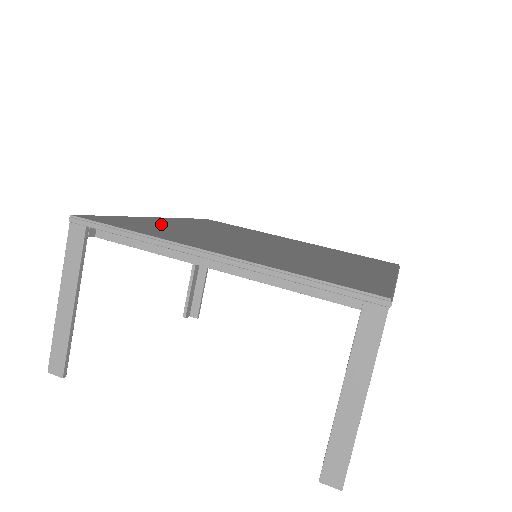
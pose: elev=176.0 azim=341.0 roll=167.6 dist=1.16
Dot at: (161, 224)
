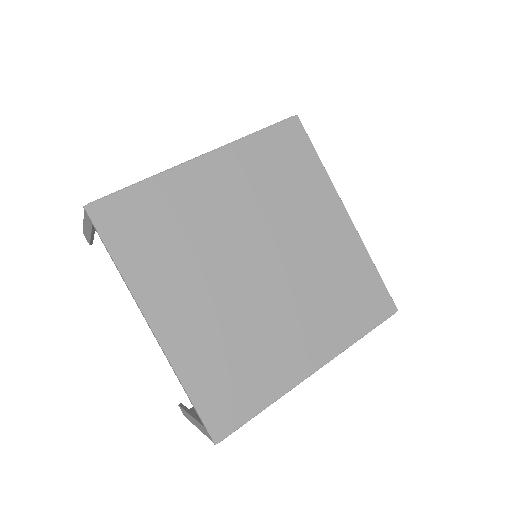
Dot at: (179, 205)
